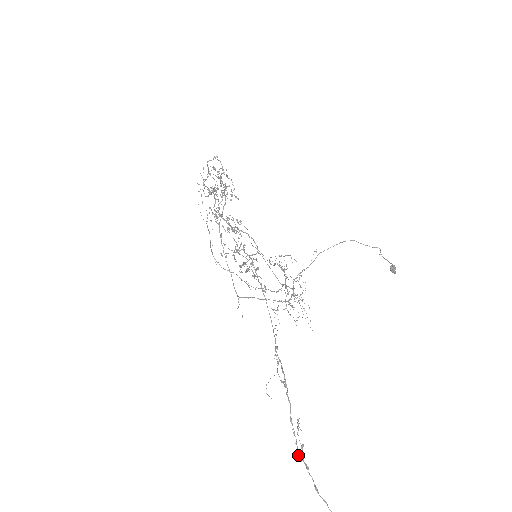
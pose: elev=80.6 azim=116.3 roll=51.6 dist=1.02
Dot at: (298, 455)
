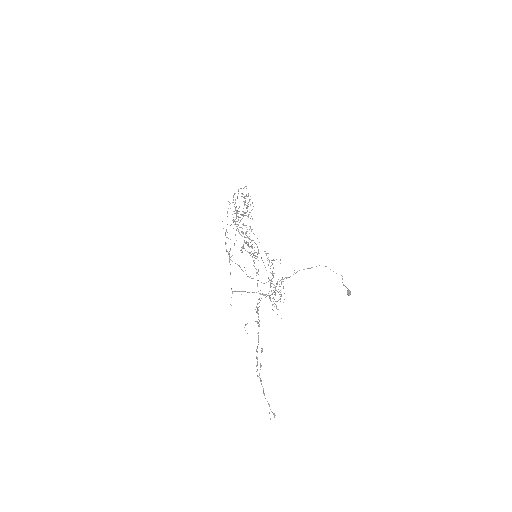
Dot at: occluded
